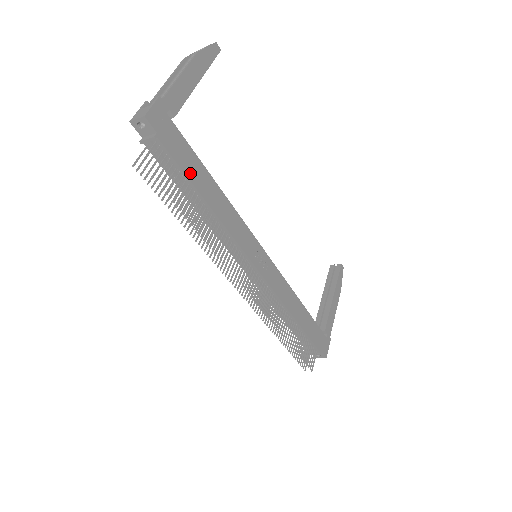
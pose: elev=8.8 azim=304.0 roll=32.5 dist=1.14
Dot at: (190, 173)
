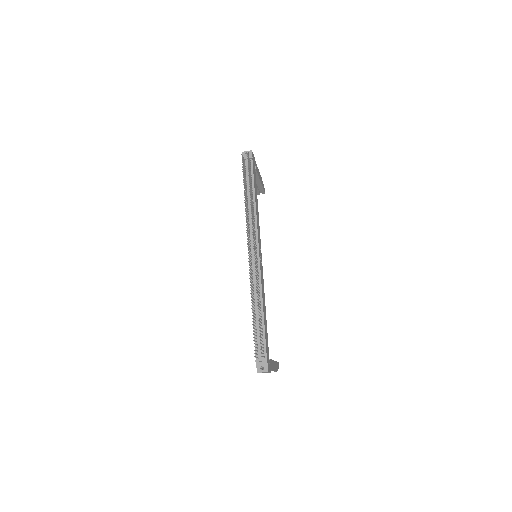
Dot at: (254, 183)
